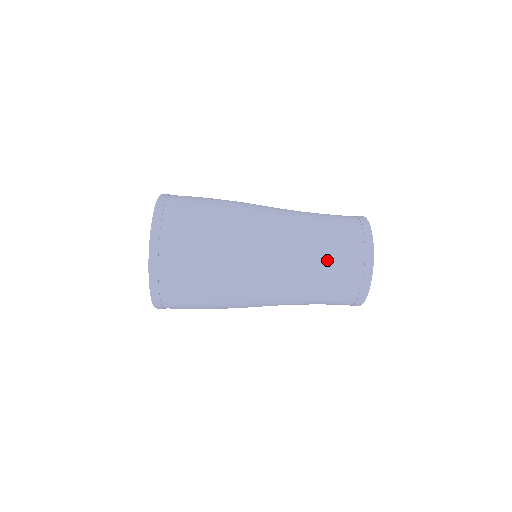
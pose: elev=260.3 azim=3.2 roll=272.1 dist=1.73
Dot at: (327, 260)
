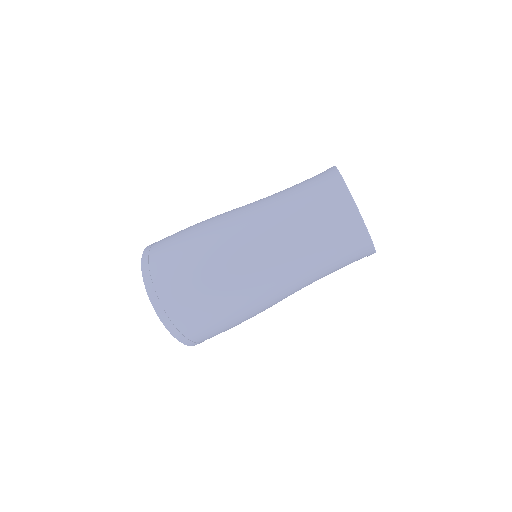
Dot at: (325, 258)
